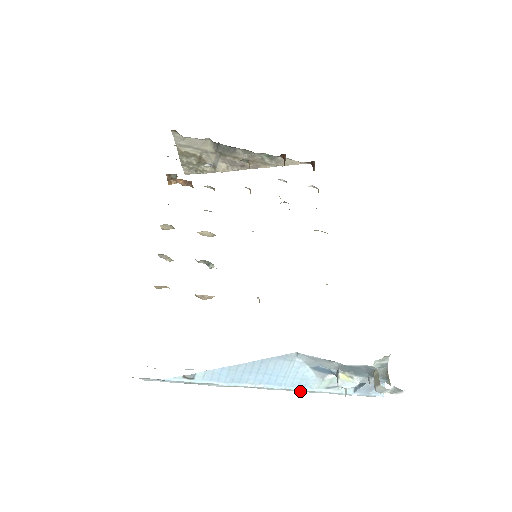
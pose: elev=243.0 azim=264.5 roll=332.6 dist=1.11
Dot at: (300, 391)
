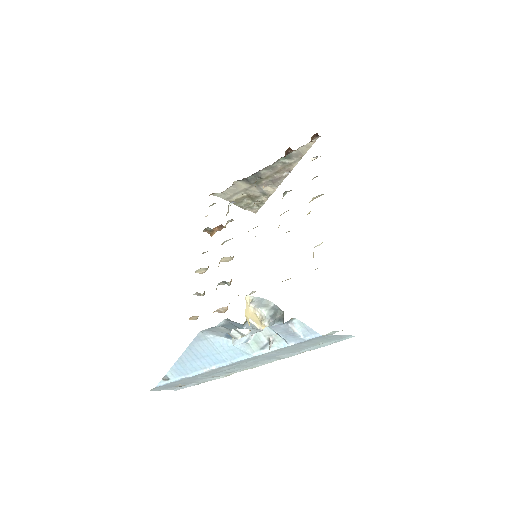
Dot at: occluded
